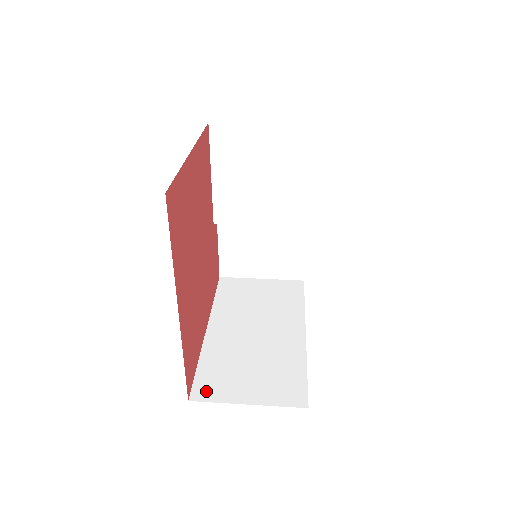
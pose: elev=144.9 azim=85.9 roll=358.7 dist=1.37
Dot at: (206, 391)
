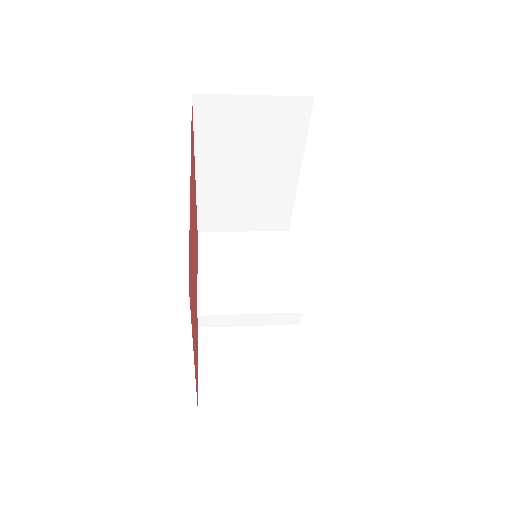
Dot at: occluded
